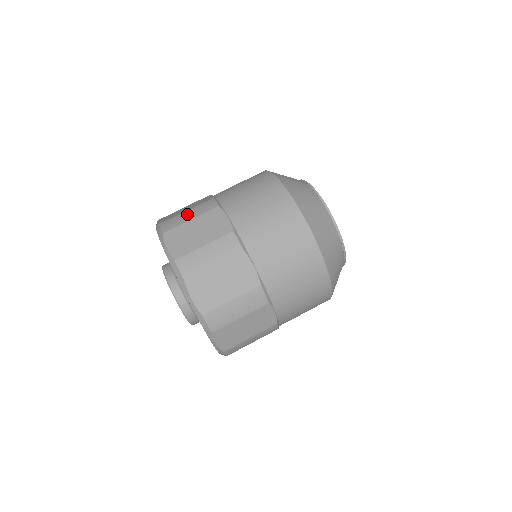
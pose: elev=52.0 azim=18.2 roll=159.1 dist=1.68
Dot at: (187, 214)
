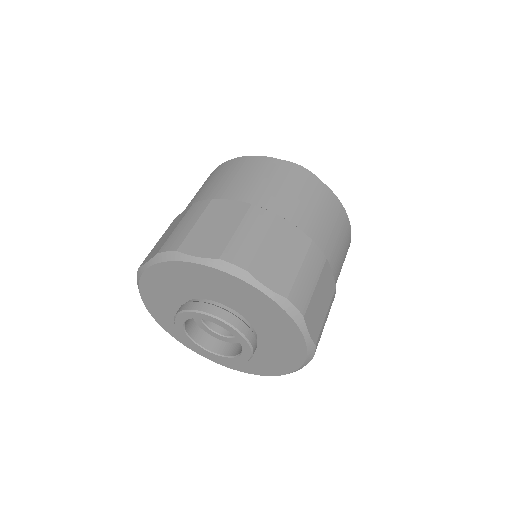
Dot at: (183, 225)
